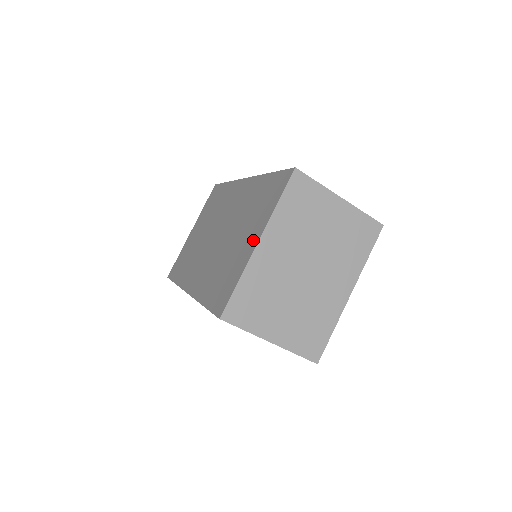
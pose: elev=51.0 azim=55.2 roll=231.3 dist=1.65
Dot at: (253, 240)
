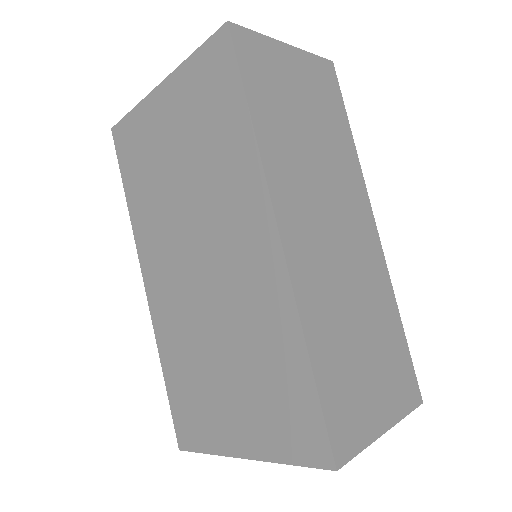
Dot at: (240, 441)
